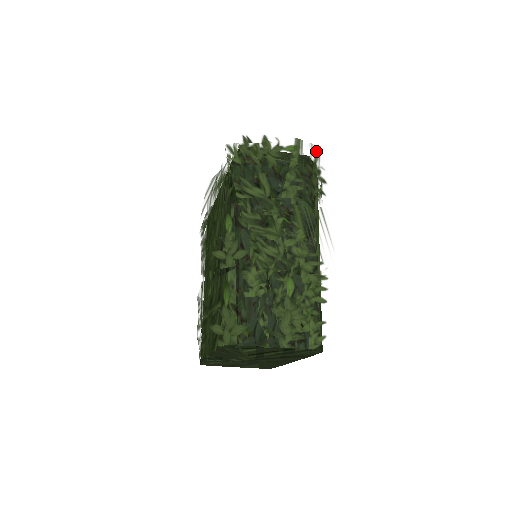
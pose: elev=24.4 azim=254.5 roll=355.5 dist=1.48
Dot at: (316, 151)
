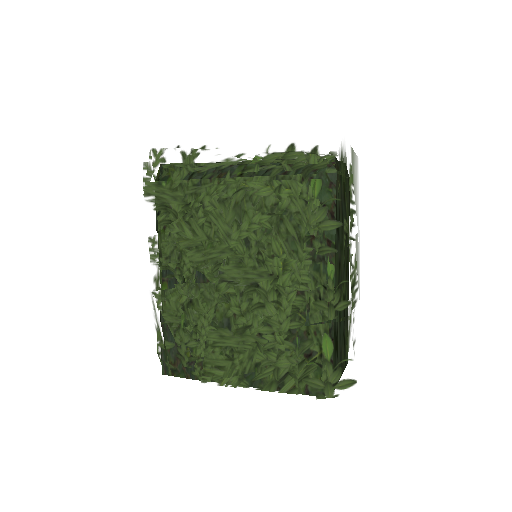
Dot at: (357, 163)
